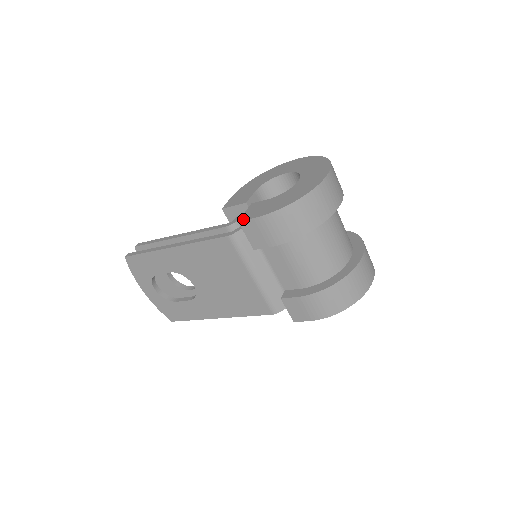
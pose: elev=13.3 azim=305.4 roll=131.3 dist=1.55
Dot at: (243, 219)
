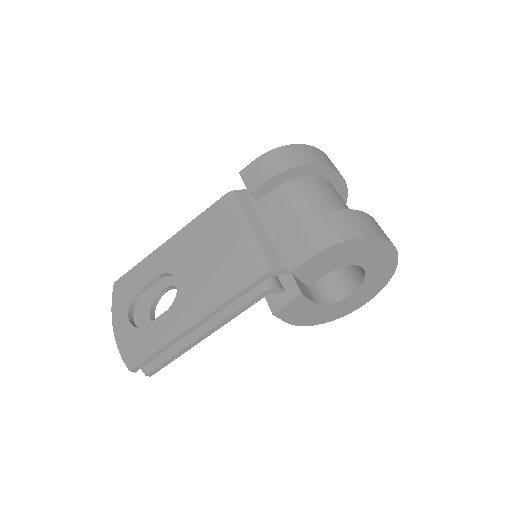
Dot at: (244, 170)
